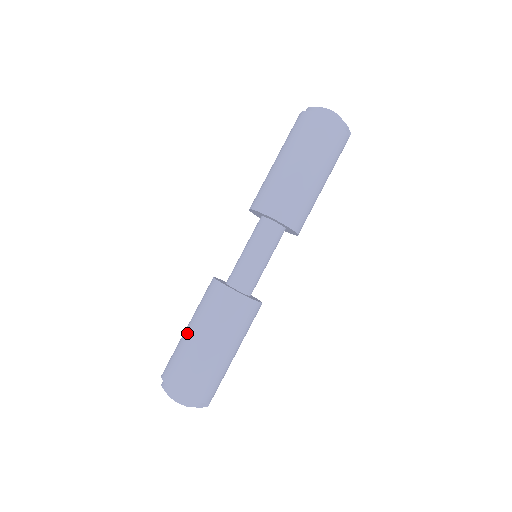
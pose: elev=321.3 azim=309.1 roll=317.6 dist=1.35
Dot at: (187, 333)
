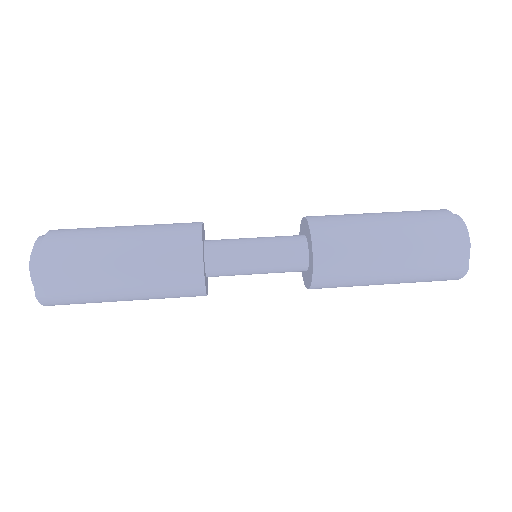
Dot at: occluded
